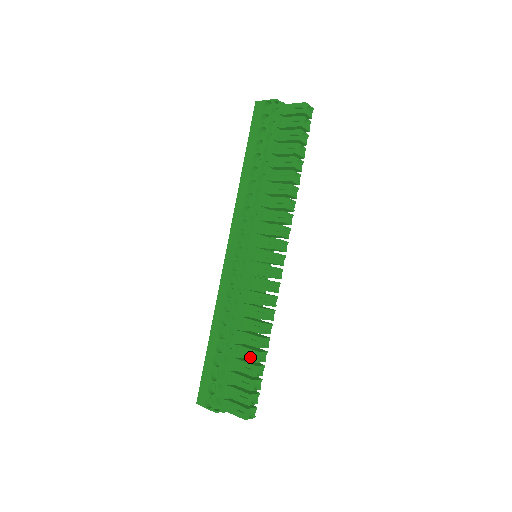
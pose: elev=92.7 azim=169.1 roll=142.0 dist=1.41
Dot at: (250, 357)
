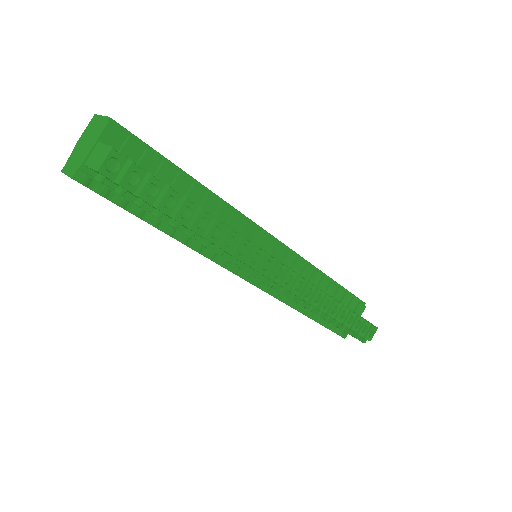
Dot at: (333, 319)
